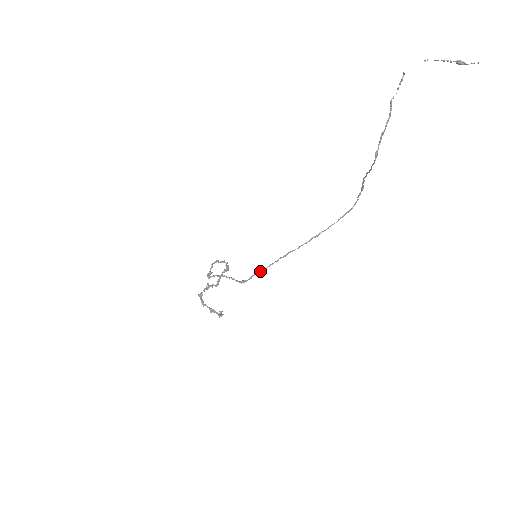
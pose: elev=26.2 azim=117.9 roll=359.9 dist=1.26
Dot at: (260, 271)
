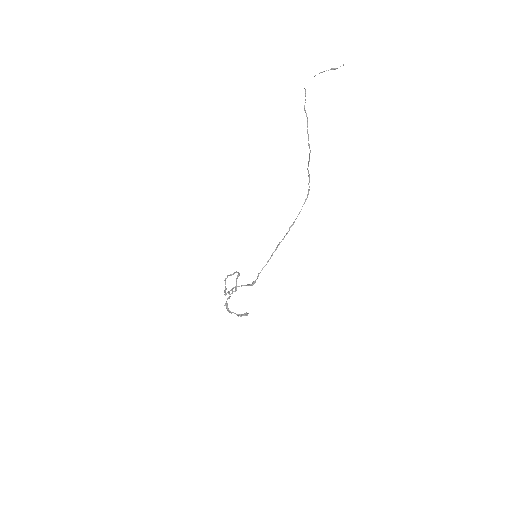
Dot at: occluded
